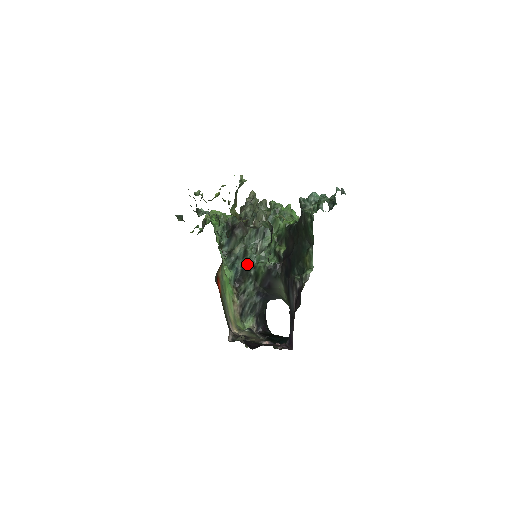
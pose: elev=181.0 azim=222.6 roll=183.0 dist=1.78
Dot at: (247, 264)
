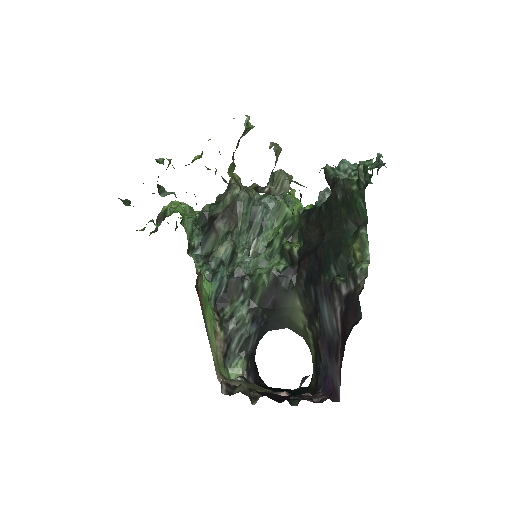
Dot at: (237, 272)
